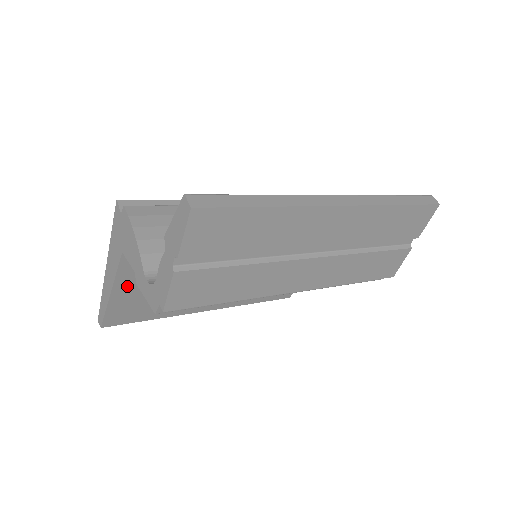
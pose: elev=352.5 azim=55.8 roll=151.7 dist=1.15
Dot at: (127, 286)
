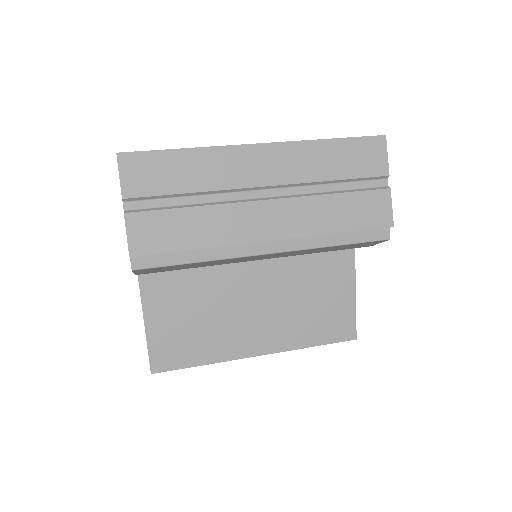
Dot at: (157, 315)
